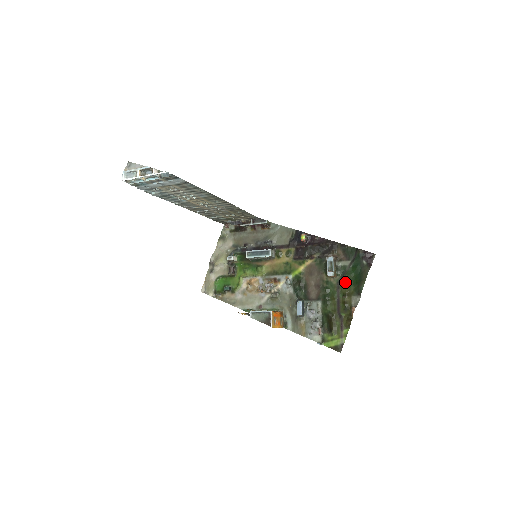
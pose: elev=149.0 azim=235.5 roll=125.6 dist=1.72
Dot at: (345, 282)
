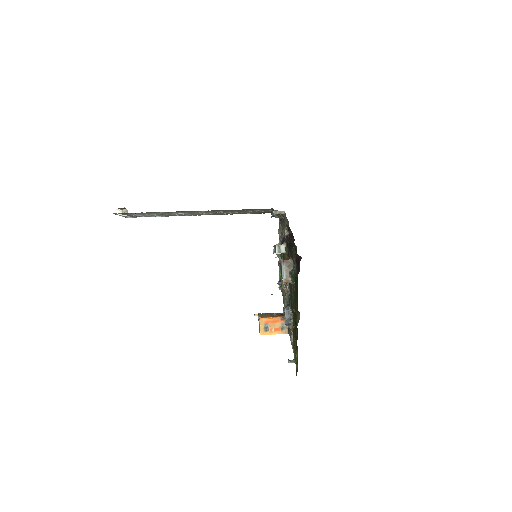
Dot at: (295, 291)
